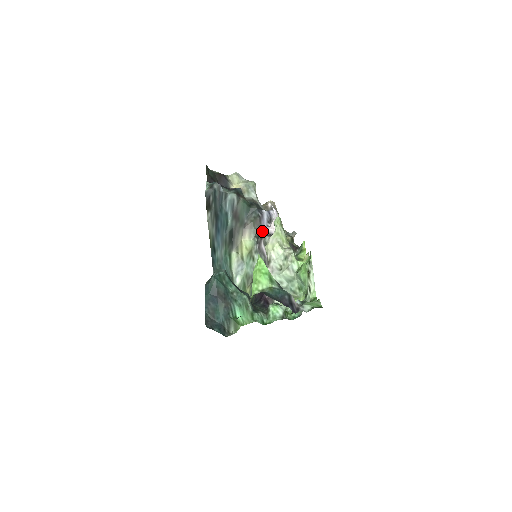
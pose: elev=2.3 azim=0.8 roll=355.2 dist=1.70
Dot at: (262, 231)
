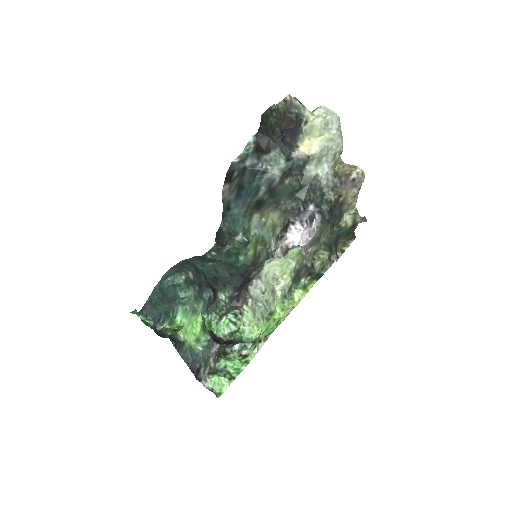
Dot at: (287, 231)
